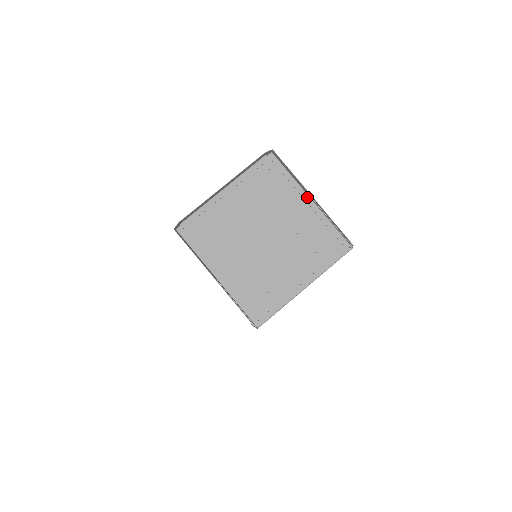
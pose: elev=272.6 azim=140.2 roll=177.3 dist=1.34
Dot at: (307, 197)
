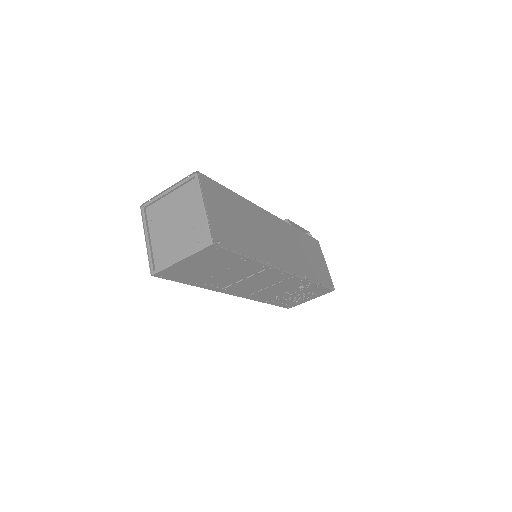
Dot at: (203, 205)
